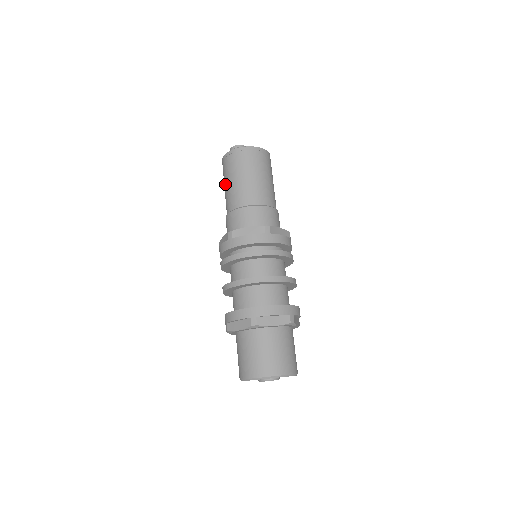
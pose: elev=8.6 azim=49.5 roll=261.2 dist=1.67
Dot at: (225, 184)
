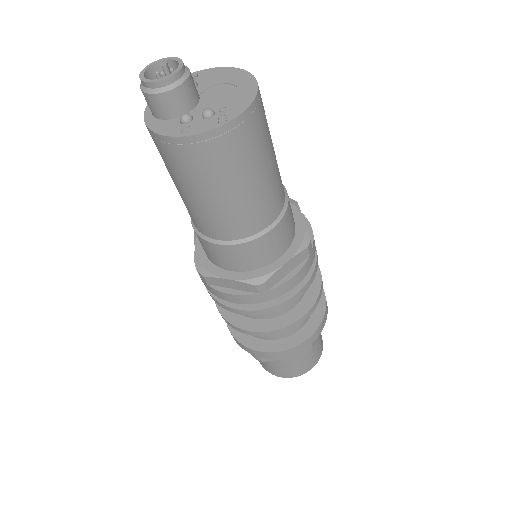
Dot at: (199, 194)
